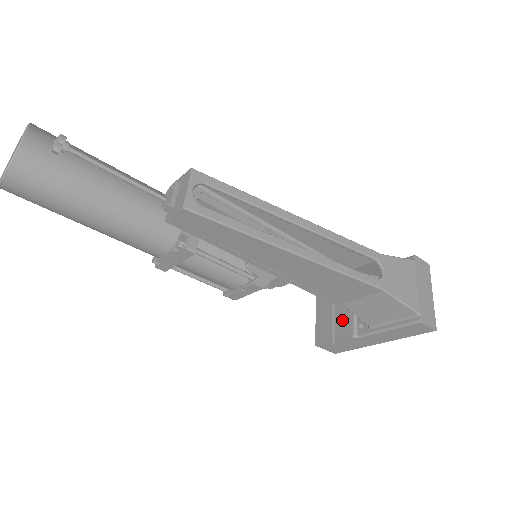
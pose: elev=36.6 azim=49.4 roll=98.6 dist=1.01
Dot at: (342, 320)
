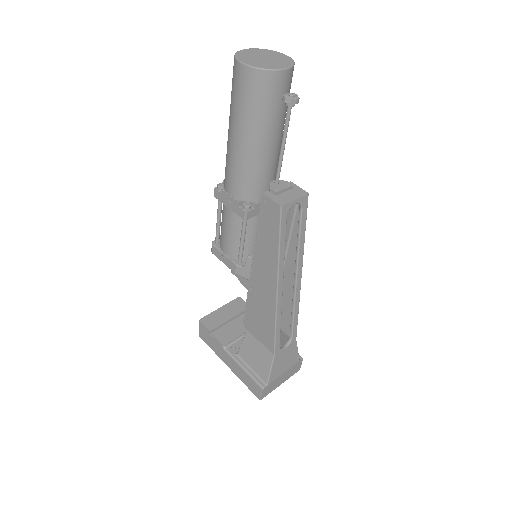
Dot at: (230, 331)
